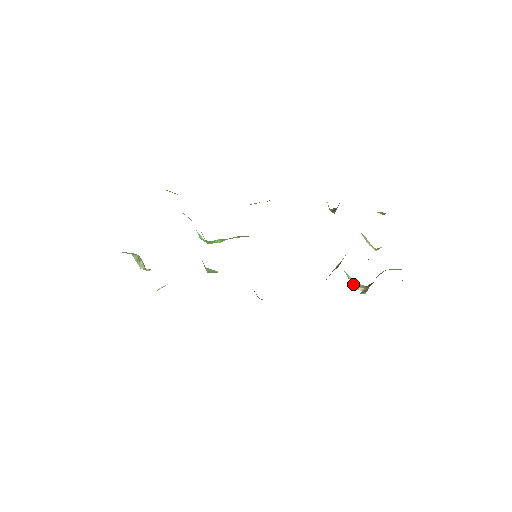
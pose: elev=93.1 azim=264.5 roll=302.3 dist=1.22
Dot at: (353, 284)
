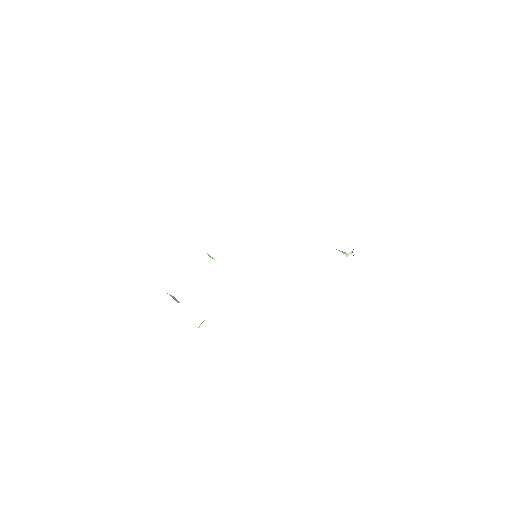
Dot at: occluded
